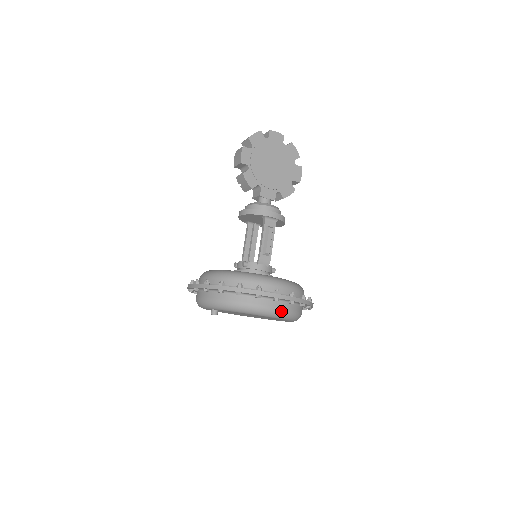
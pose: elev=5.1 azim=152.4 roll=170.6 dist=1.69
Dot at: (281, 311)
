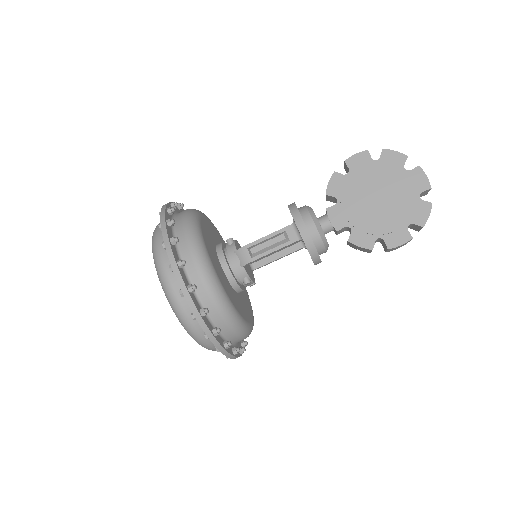
Dot at: (170, 290)
